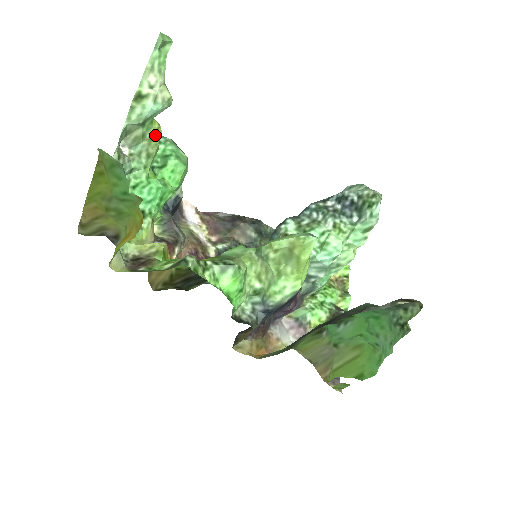
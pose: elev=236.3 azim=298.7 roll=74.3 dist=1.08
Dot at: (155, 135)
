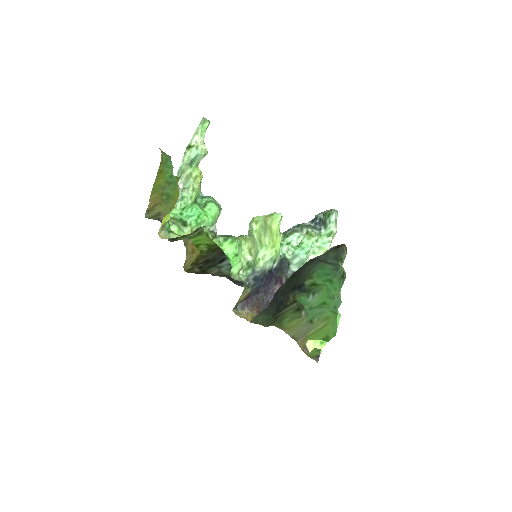
Dot at: (198, 176)
